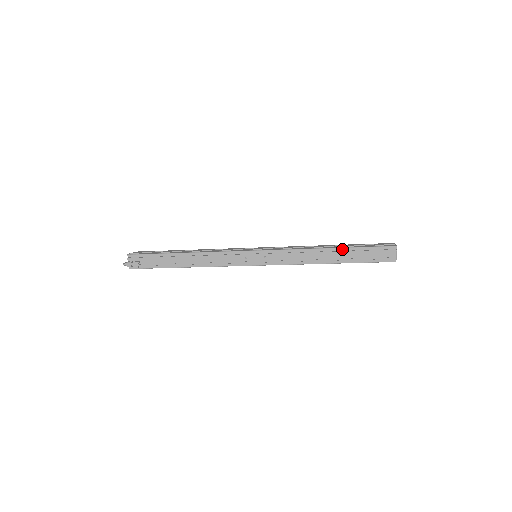
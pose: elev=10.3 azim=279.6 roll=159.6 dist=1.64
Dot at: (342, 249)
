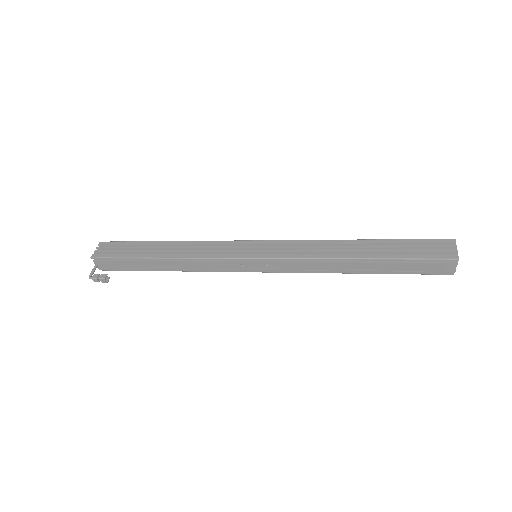
Dot at: (375, 257)
